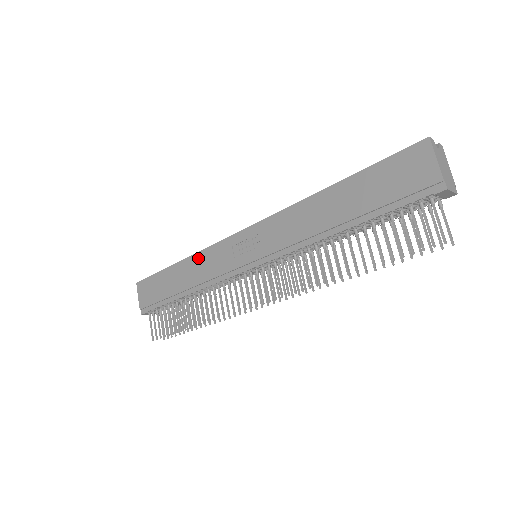
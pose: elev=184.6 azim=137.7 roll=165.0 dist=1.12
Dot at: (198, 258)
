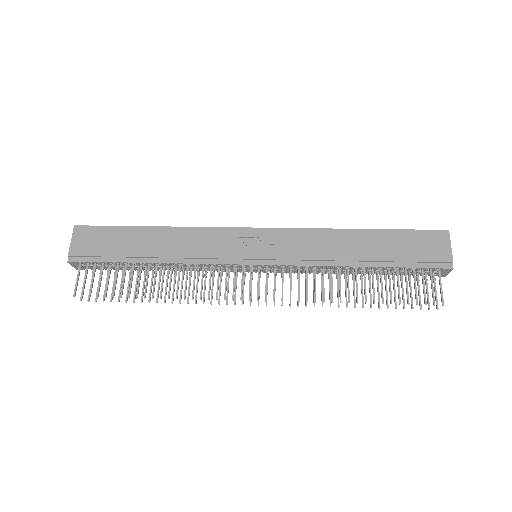
Dot at: (188, 232)
